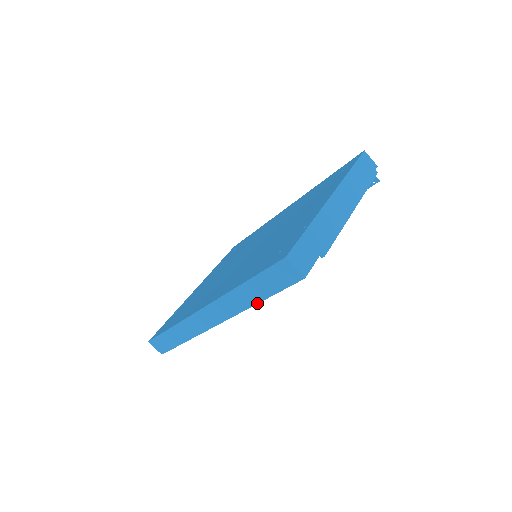
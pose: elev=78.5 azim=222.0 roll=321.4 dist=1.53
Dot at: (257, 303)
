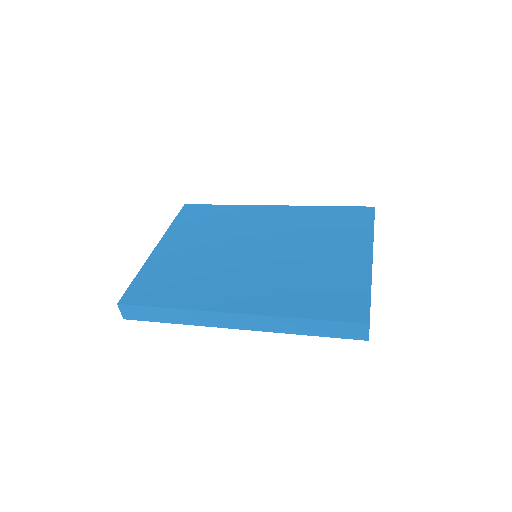
Dot at: (302, 334)
